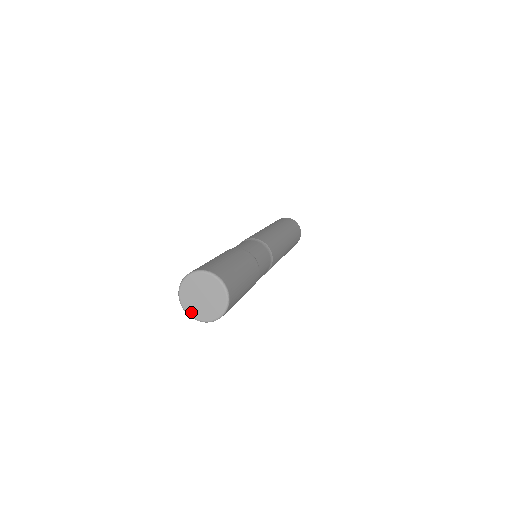
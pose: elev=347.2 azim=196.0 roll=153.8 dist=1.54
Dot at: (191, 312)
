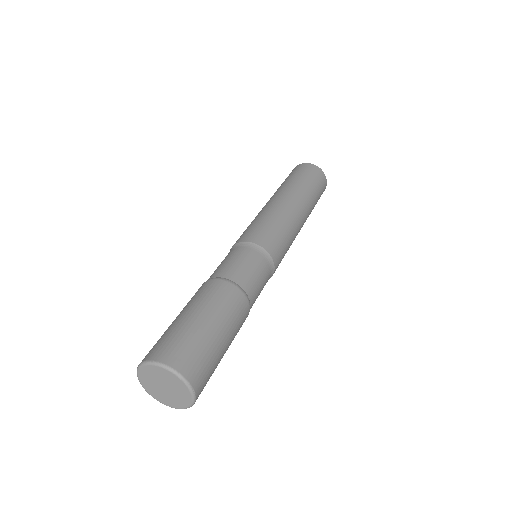
Dot at: (145, 386)
